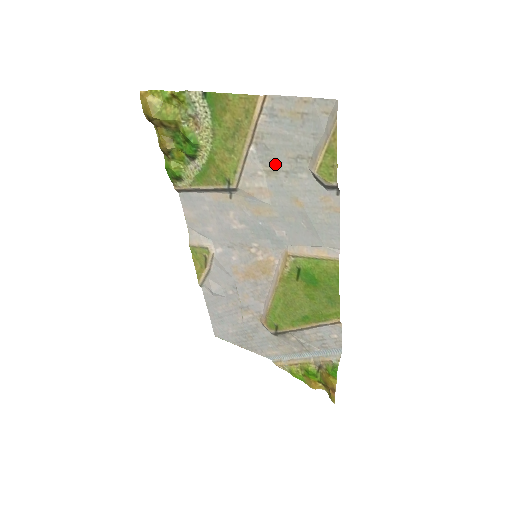
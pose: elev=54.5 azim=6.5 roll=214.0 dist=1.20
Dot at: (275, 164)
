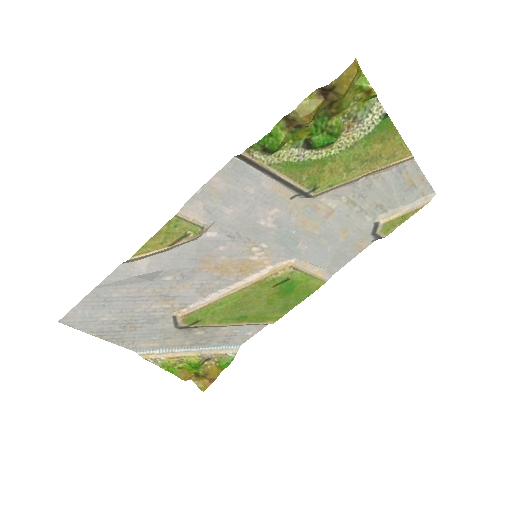
Dot at: (361, 199)
